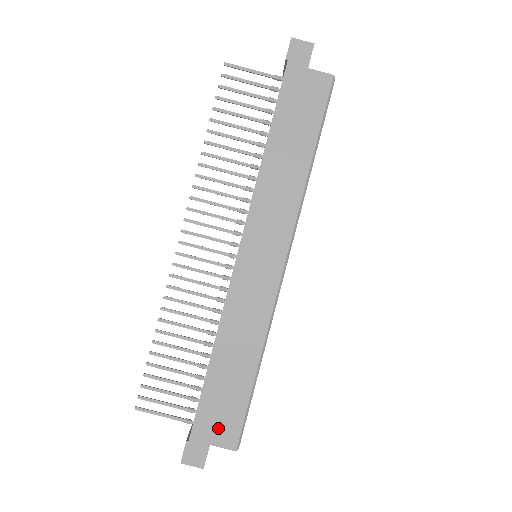
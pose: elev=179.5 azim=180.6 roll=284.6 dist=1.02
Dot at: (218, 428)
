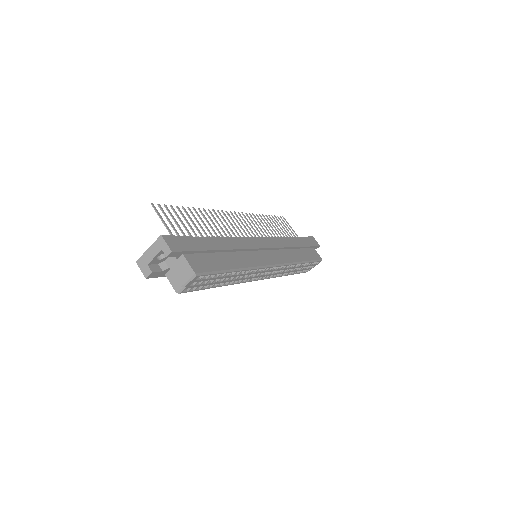
Dot at: (194, 256)
